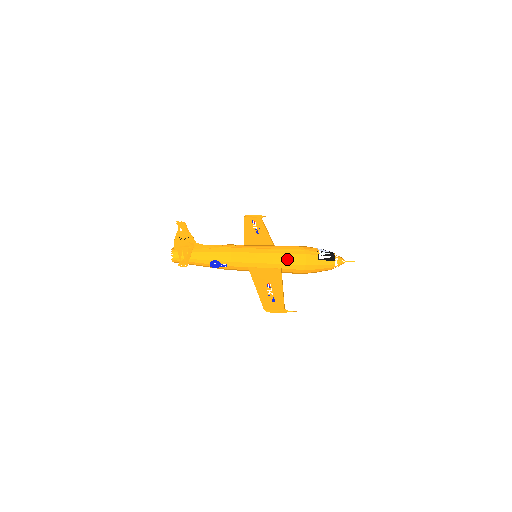
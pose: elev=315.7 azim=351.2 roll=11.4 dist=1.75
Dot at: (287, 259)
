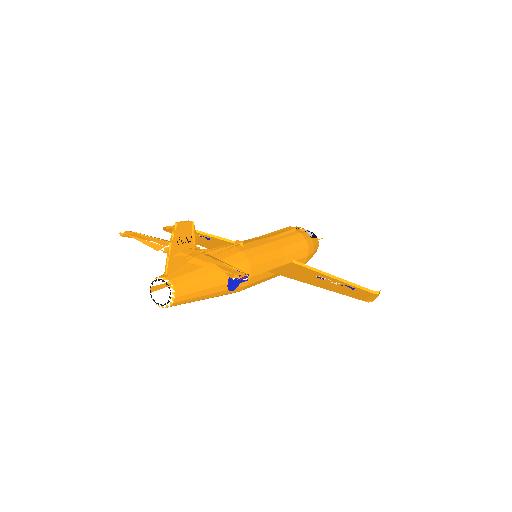
Dot at: (293, 244)
